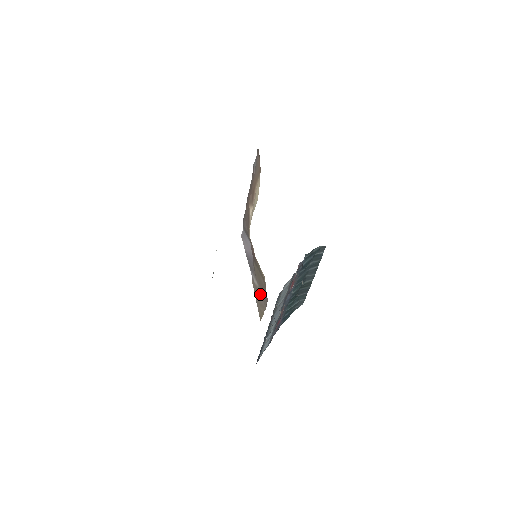
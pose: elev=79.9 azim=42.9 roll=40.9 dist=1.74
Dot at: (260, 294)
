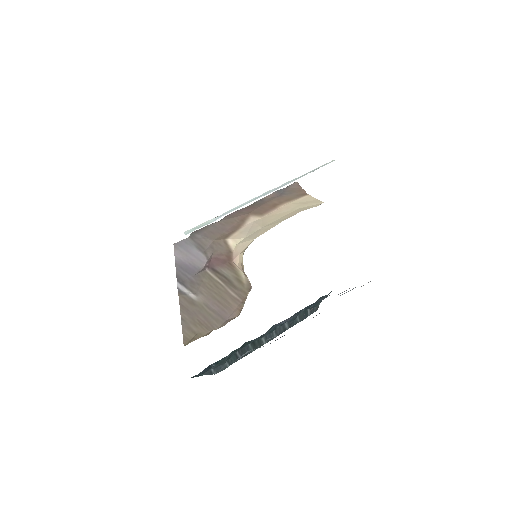
Dot at: (204, 310)
